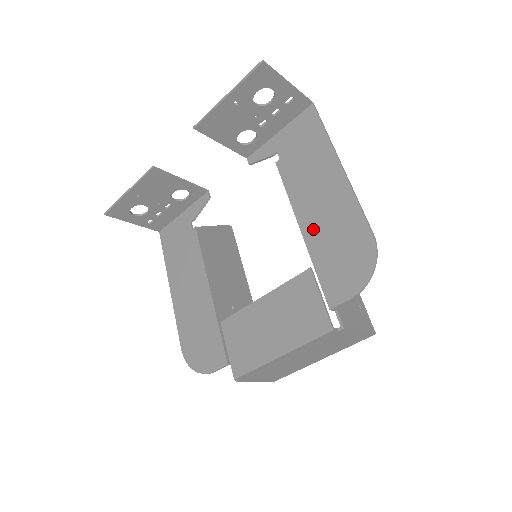
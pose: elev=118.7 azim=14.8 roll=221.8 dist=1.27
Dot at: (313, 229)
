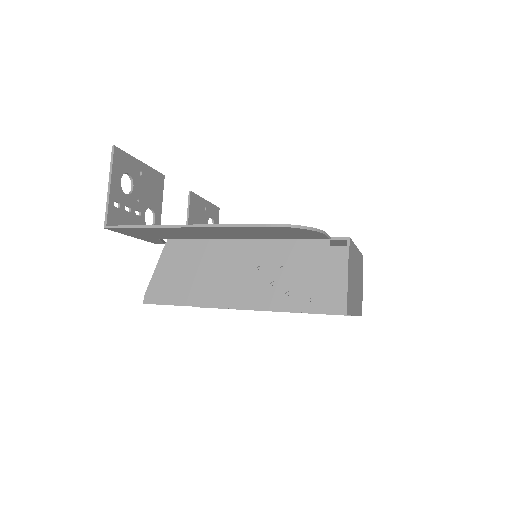
Dot at: occluded
